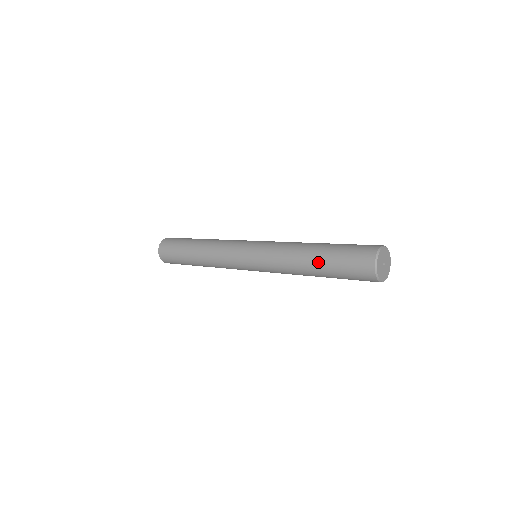
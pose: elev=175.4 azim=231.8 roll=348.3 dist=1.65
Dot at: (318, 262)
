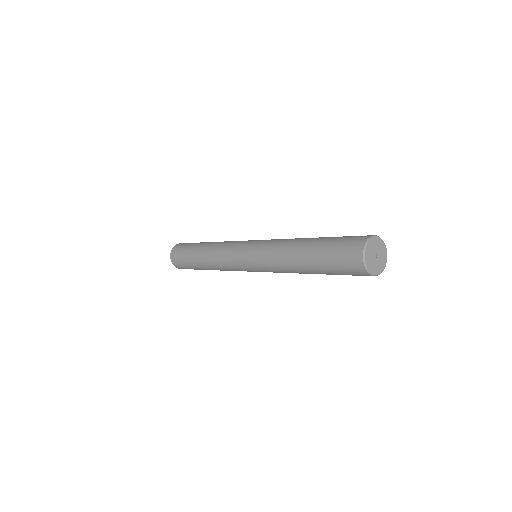
Dot at: (313, 270)
